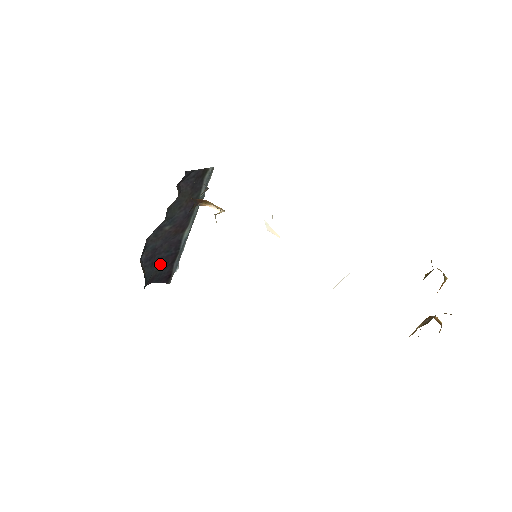
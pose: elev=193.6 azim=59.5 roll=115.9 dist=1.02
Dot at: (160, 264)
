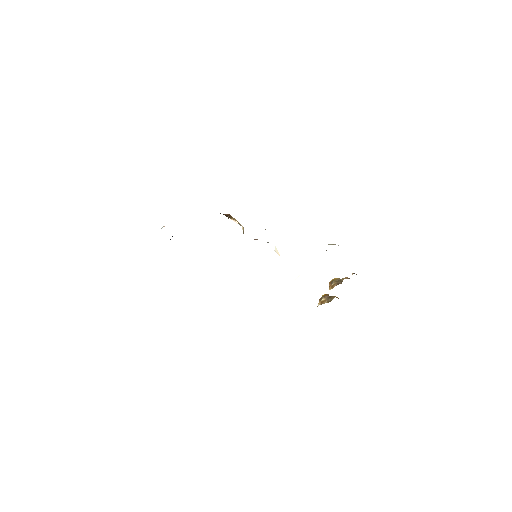
Dot at: occluded
